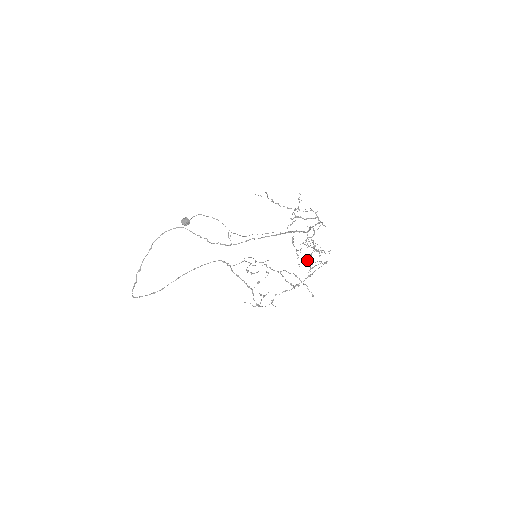
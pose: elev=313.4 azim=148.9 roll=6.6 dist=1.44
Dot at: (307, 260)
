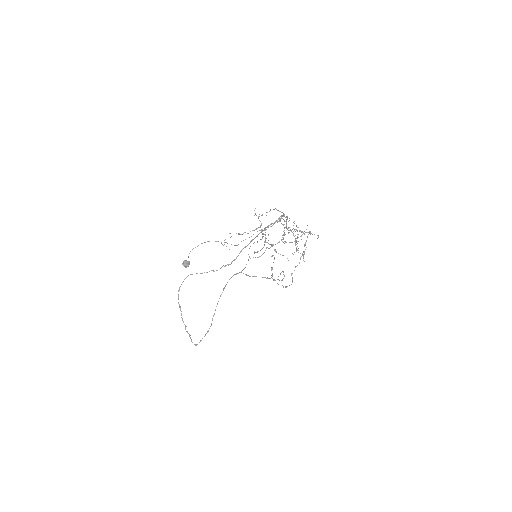
Dot at: (296, 249)
